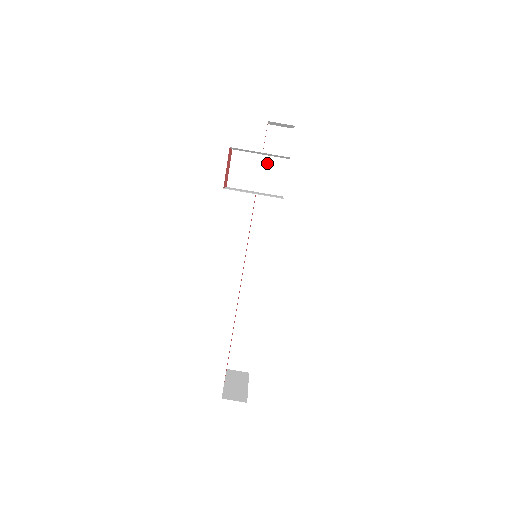
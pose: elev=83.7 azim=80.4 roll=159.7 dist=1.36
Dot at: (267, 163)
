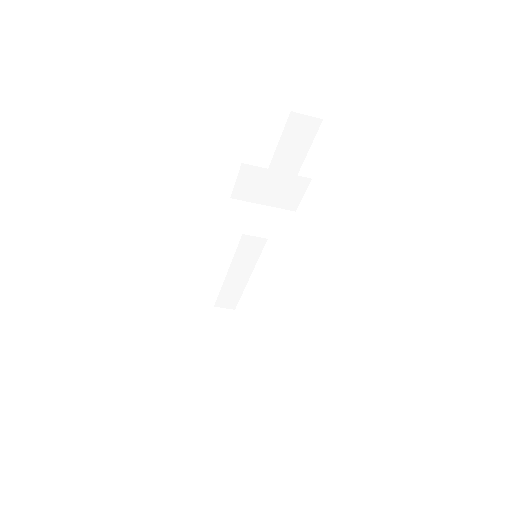
Dot at: (284, 180)
